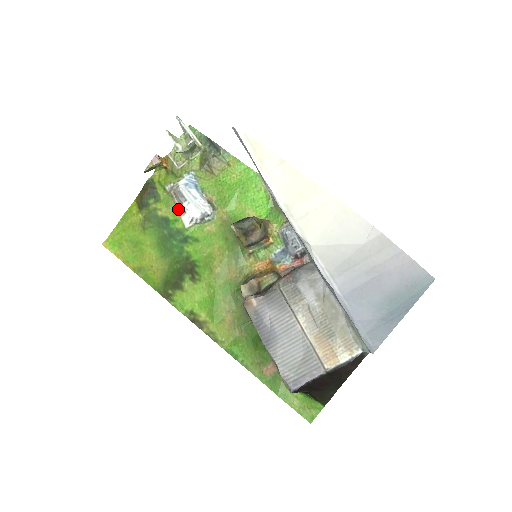
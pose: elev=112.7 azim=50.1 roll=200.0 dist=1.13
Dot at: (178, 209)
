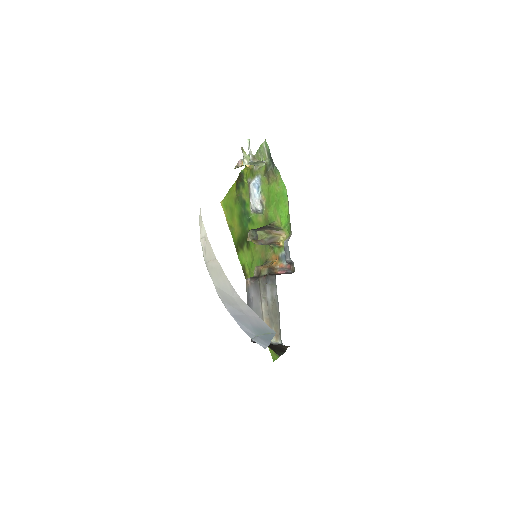
Dot at: occluded
